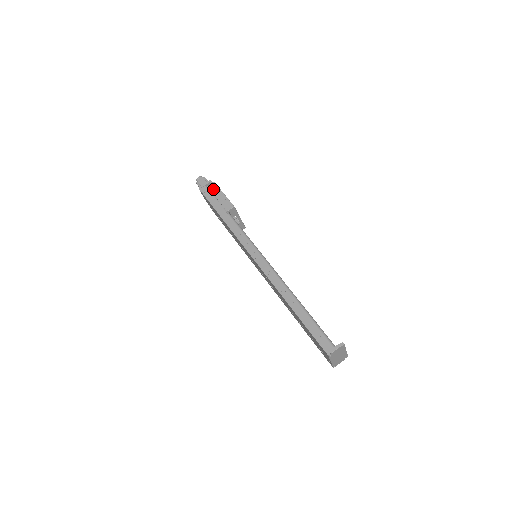
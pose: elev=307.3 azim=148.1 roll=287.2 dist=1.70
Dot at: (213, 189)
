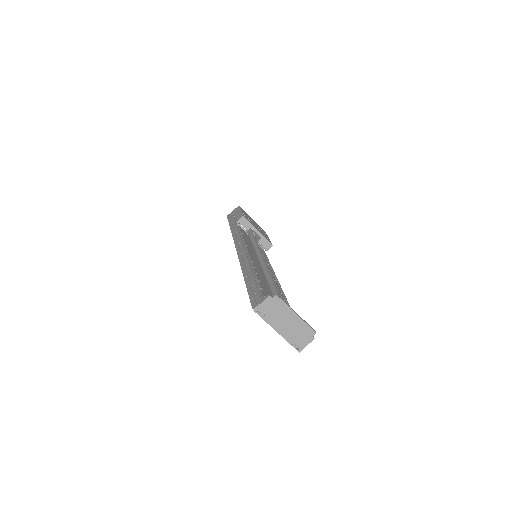
Dot at: (235, 211)
